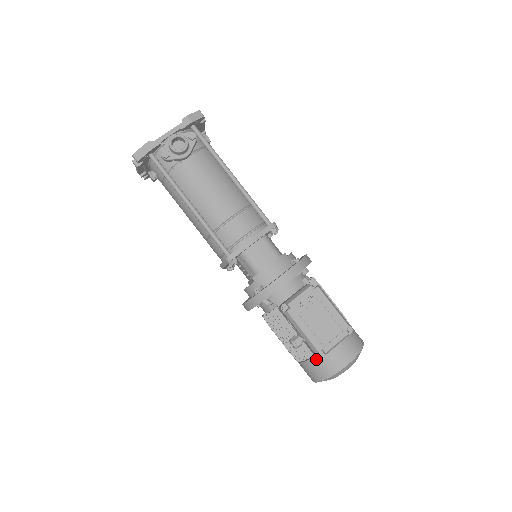
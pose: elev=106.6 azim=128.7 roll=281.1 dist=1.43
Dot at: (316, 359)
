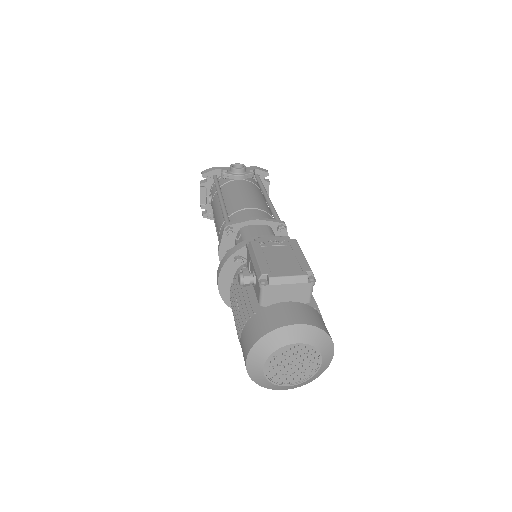
Dot at: (260, 314)
